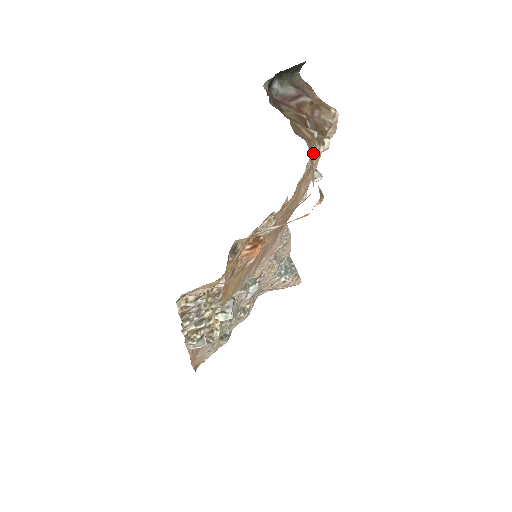
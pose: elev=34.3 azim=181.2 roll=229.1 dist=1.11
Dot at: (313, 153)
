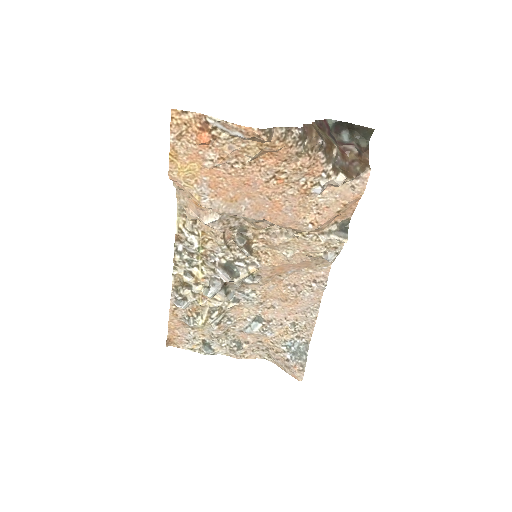
Dot at: (298, 133)
